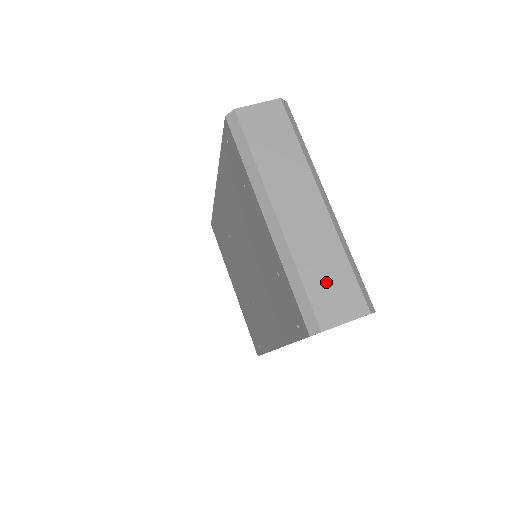
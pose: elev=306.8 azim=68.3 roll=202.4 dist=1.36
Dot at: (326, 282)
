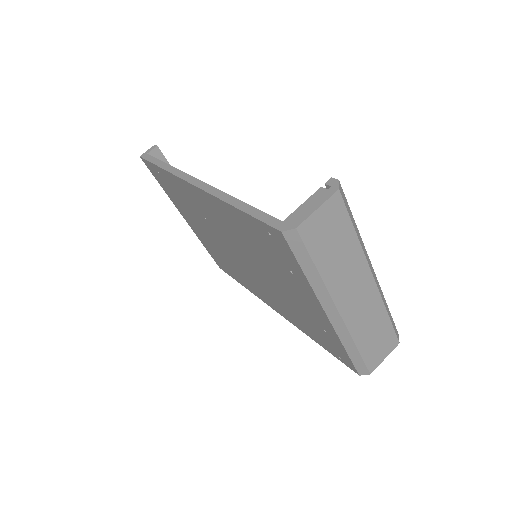
Dot at: (374, 341)
